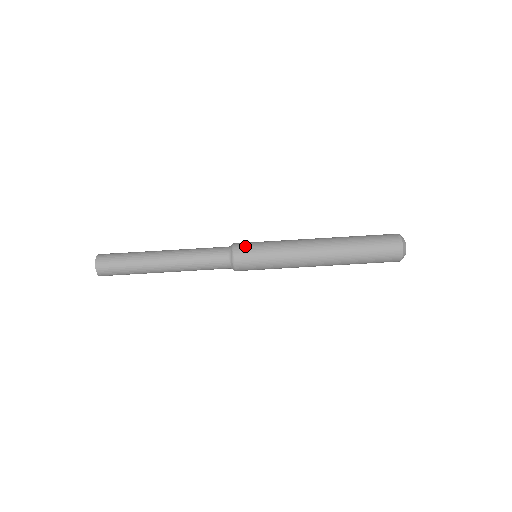
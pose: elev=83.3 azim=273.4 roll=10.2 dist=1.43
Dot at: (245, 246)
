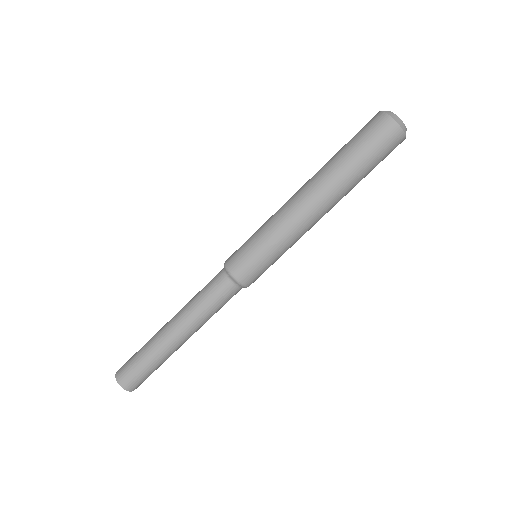
Dot at: (239, 261)
